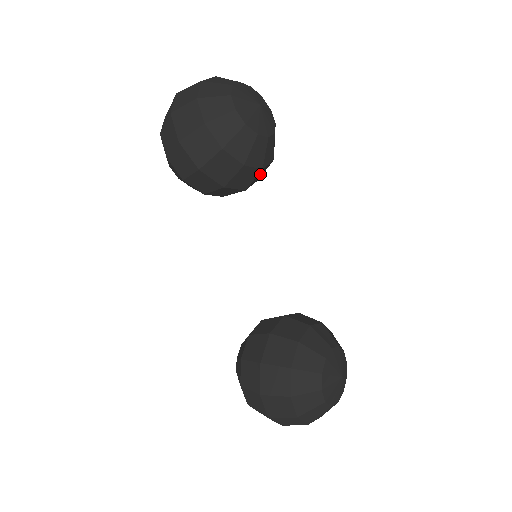
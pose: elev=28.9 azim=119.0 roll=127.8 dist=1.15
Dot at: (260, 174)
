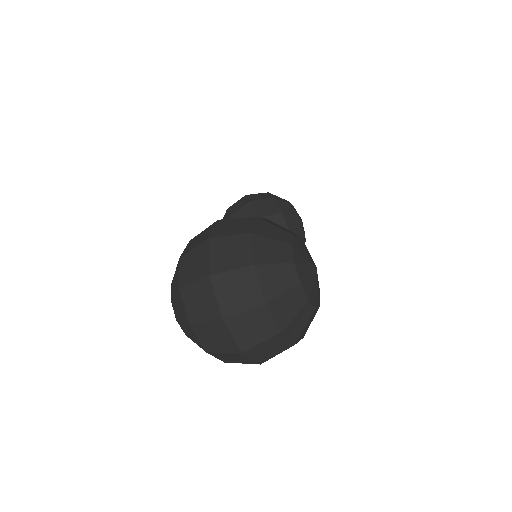
Dot at: occluded
